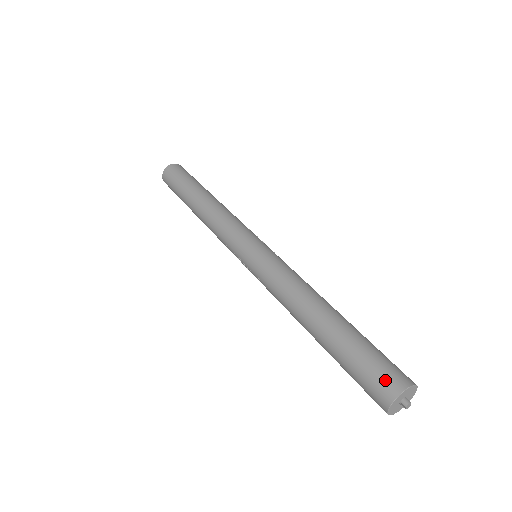
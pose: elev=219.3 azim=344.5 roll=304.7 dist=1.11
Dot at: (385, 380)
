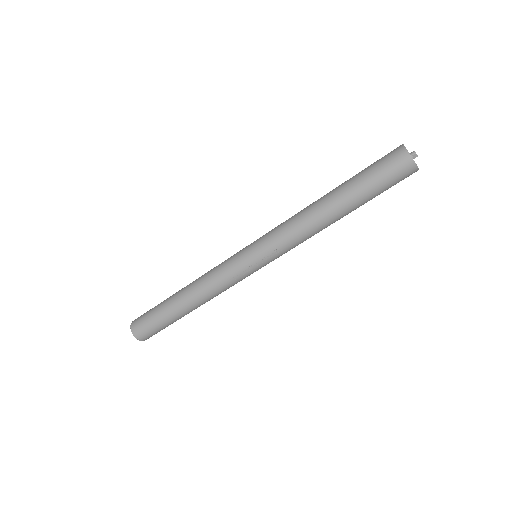
Dot at: (392, 156)
